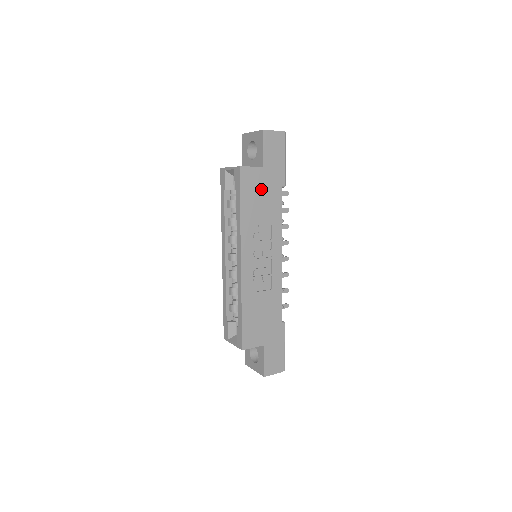
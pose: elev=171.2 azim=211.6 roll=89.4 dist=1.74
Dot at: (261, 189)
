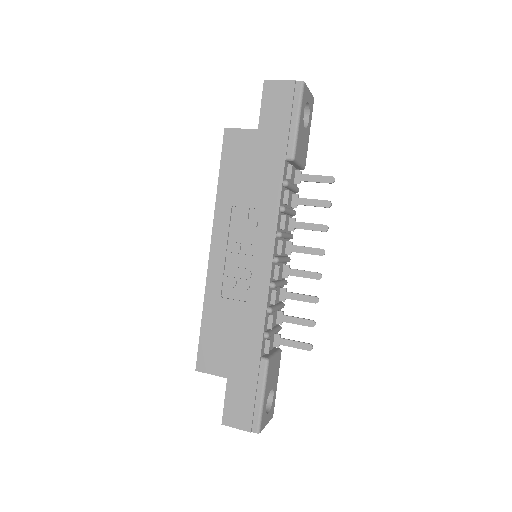
Dot at: (252, 159)
